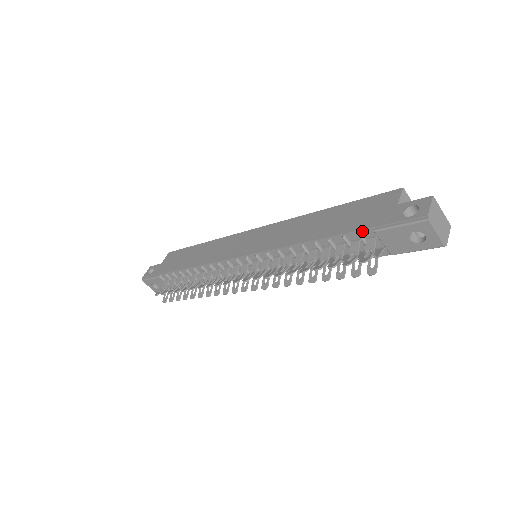
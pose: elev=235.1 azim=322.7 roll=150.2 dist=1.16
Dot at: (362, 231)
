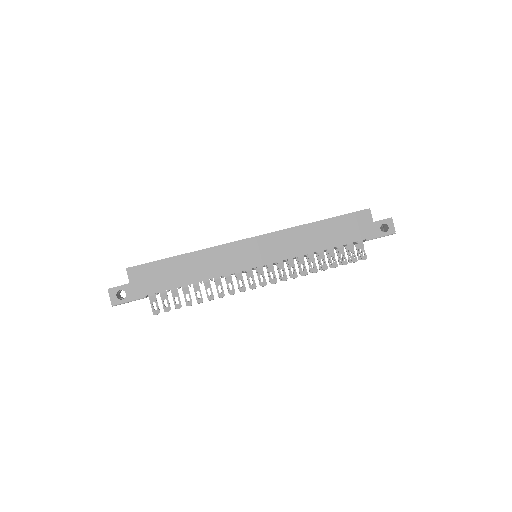
Dot at: occluded
